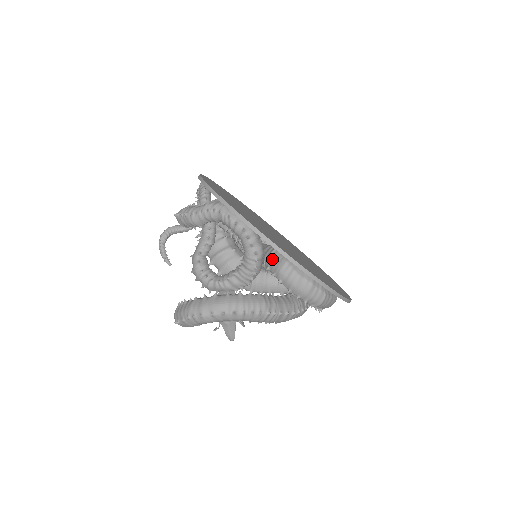
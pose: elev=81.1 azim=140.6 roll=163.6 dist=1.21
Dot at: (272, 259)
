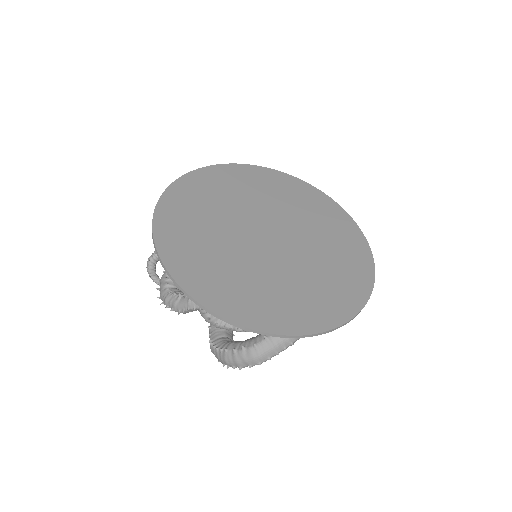
Dot at: occluded
